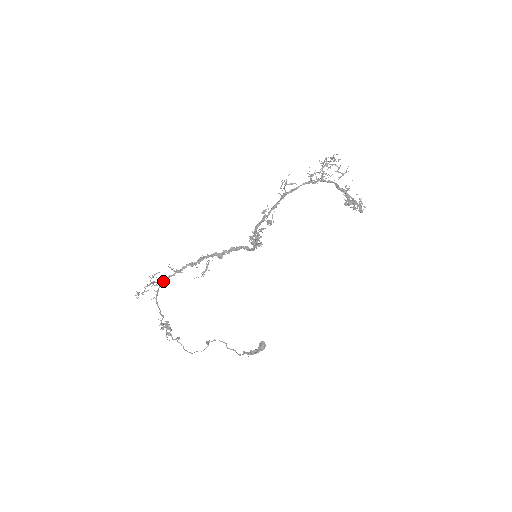
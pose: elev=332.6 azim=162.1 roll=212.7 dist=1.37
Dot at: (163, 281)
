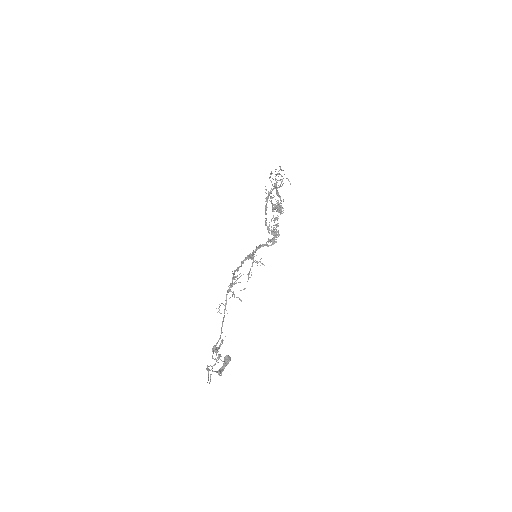
Dot at: occluded
